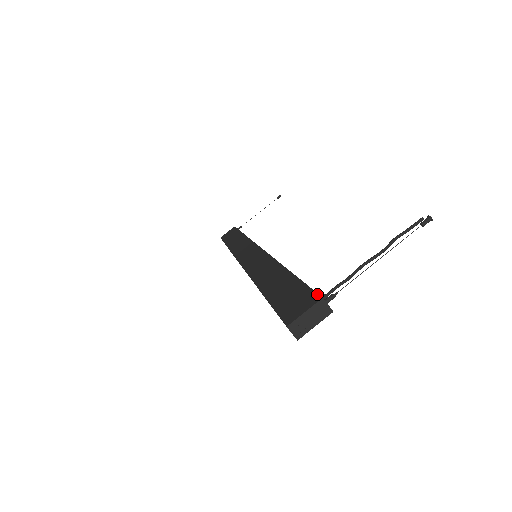
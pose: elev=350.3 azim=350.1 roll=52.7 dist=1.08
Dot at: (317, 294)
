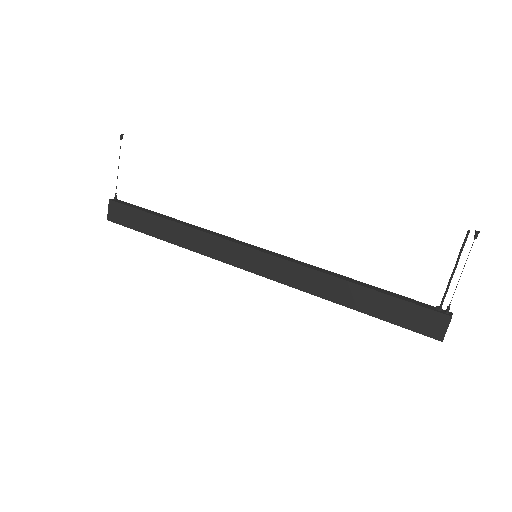
Dot at: (442, 314)
